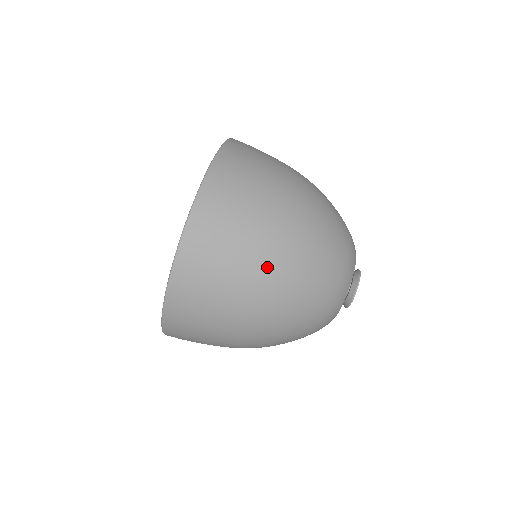
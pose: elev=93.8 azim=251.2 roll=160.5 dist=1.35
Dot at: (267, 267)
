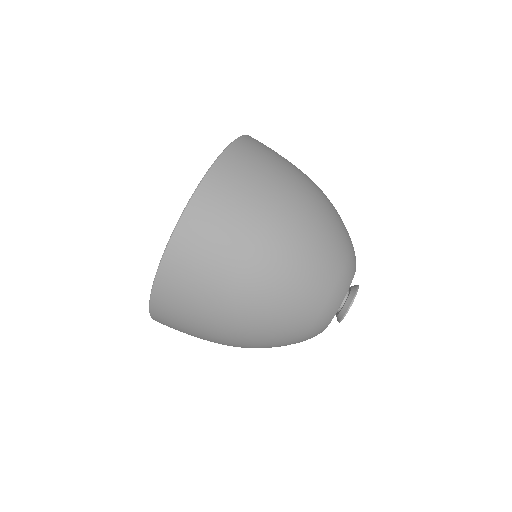
Dot at: (228, 330)
